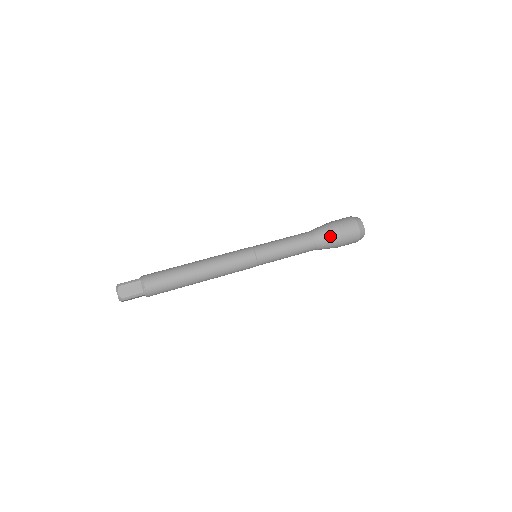
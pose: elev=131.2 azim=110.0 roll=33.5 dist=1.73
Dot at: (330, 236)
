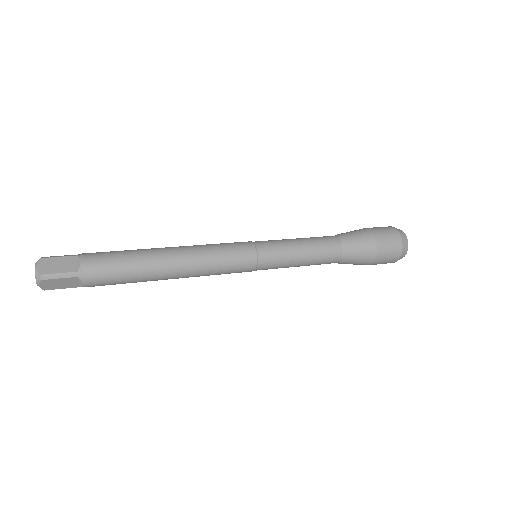
Dot at: (361, 239)
